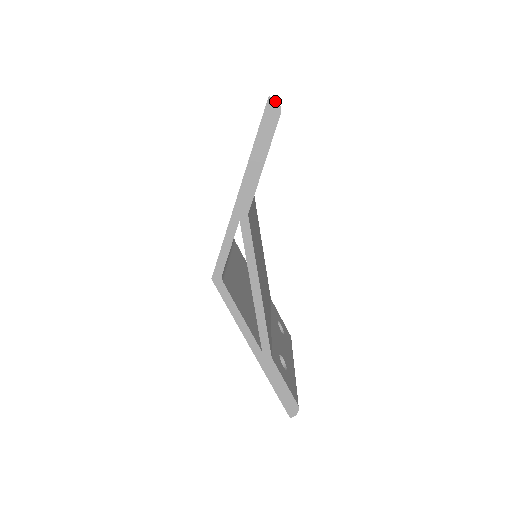
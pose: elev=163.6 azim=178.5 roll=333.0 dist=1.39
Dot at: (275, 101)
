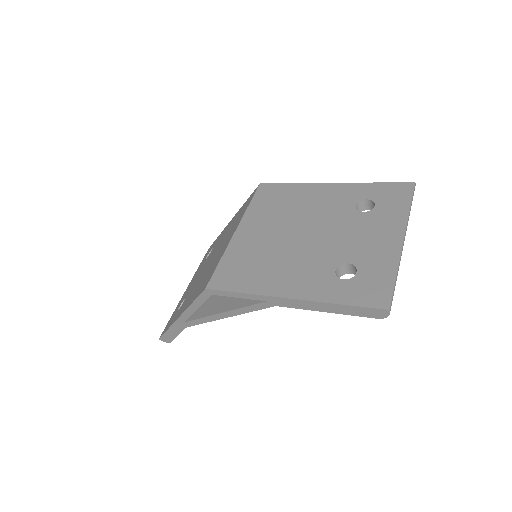
Dot at: (388, 314)
